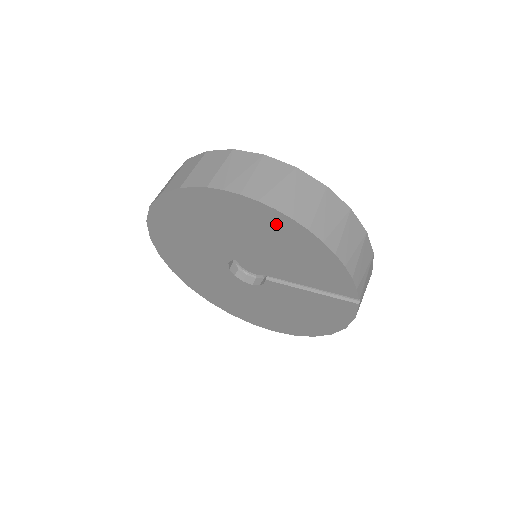
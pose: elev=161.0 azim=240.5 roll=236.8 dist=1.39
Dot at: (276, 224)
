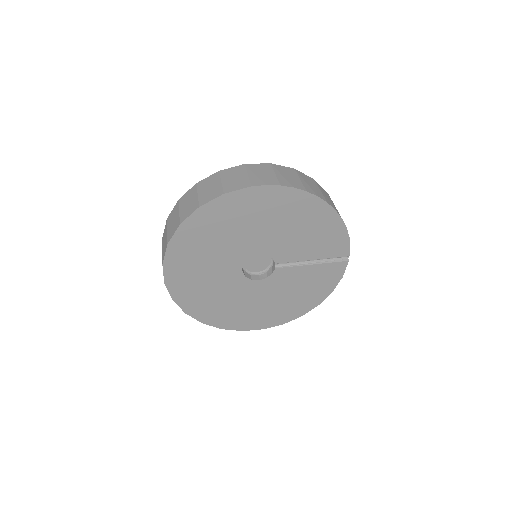
Dot at: (302, 205)
